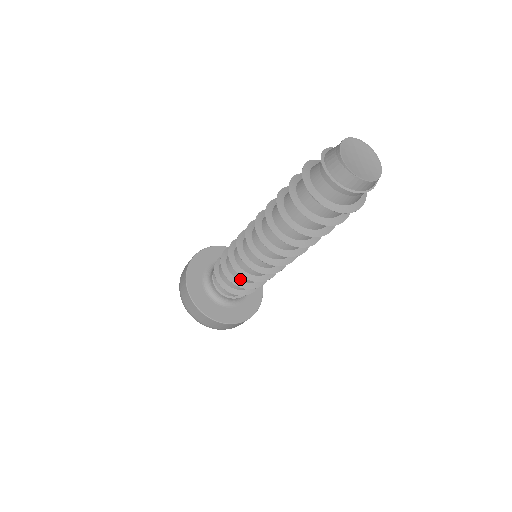
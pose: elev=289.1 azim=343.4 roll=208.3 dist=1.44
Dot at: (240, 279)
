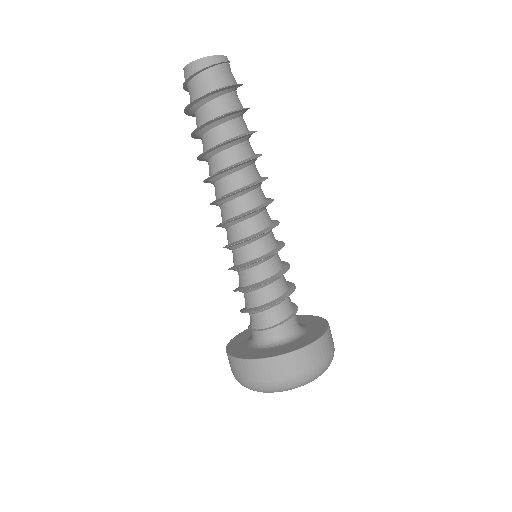
Dot at: (241, 285)
